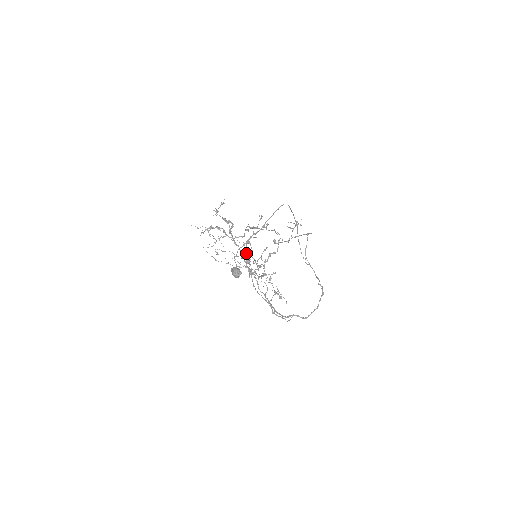
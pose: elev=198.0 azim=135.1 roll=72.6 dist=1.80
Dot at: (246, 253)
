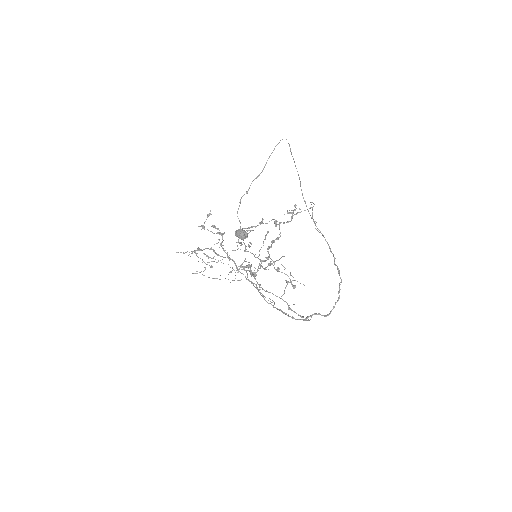
Dot at: (245, 248)
